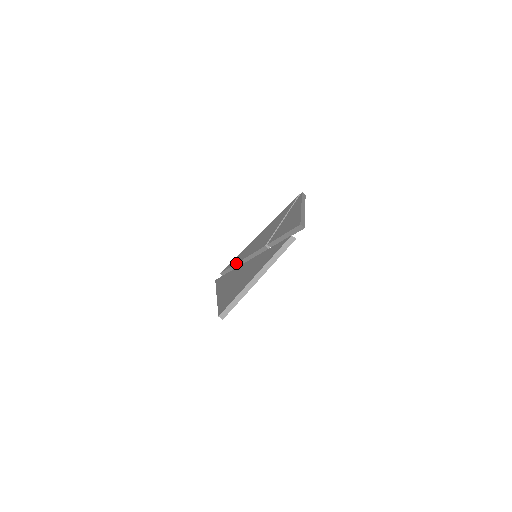
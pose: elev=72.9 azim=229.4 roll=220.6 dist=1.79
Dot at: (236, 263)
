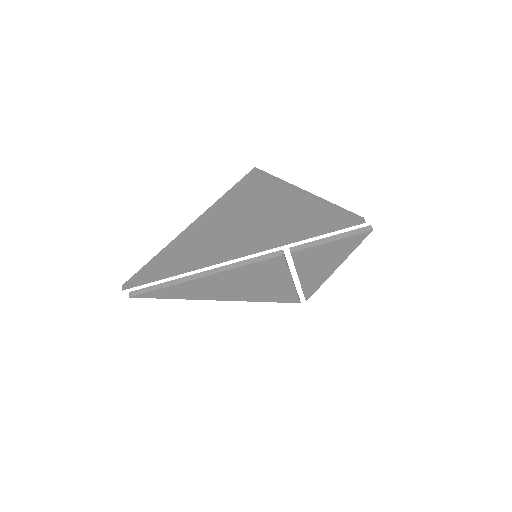
Dot at: occluded
